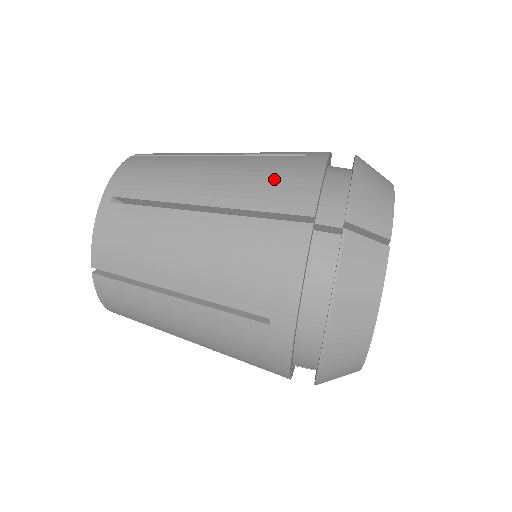
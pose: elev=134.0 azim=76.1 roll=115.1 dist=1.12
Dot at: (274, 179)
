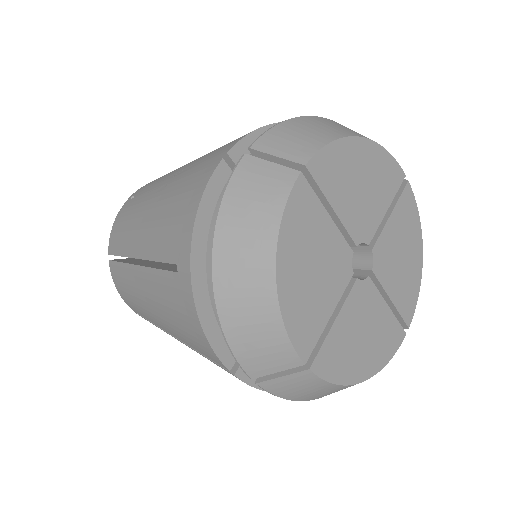
Dot at: (226, 144)
